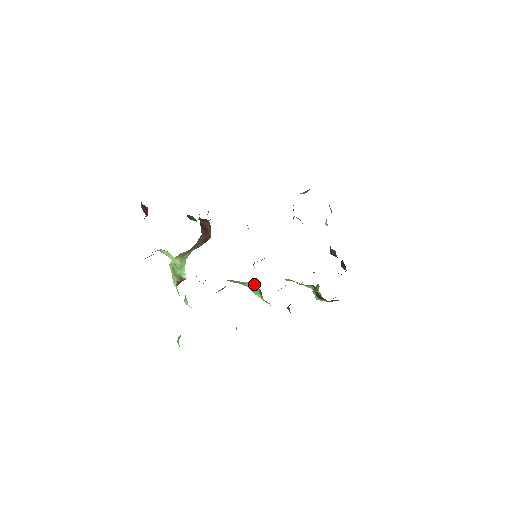
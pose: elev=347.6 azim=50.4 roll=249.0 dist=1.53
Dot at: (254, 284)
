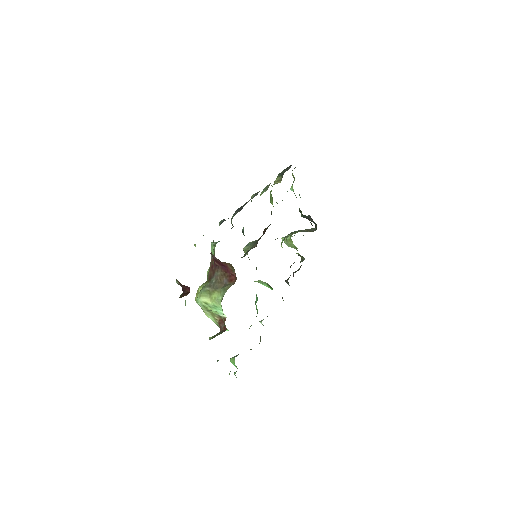
Dot at: (262, 281)
